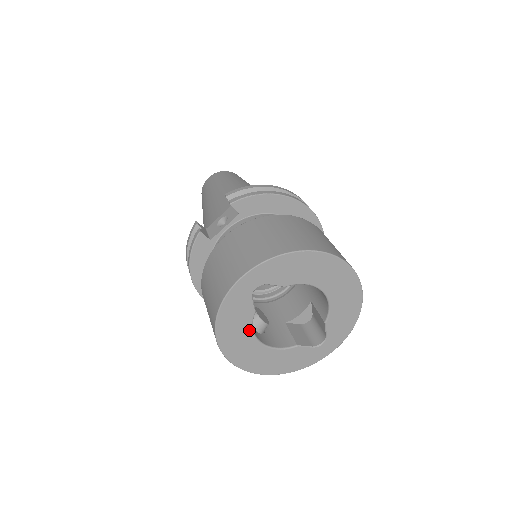
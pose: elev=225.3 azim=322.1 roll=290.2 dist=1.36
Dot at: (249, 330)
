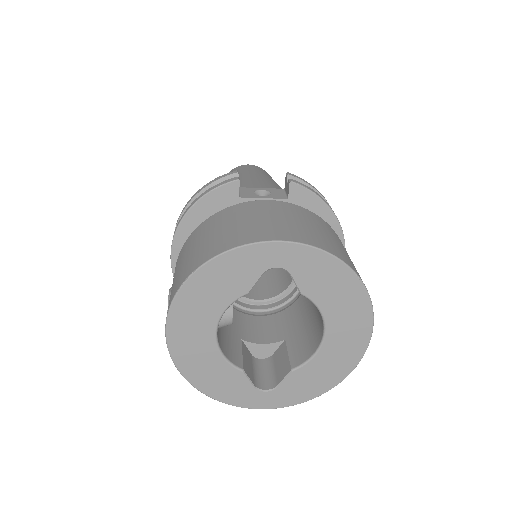
Dot at: (222, 307)
